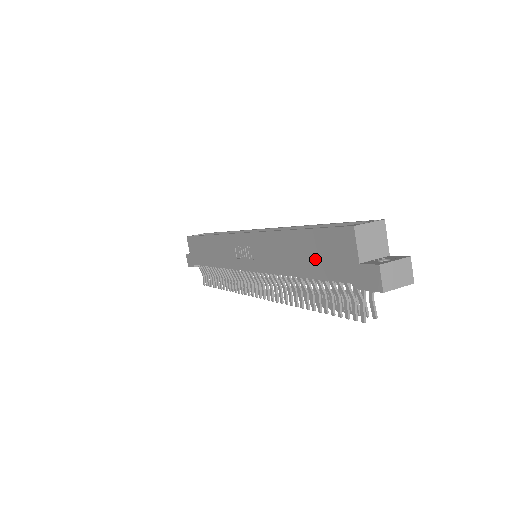
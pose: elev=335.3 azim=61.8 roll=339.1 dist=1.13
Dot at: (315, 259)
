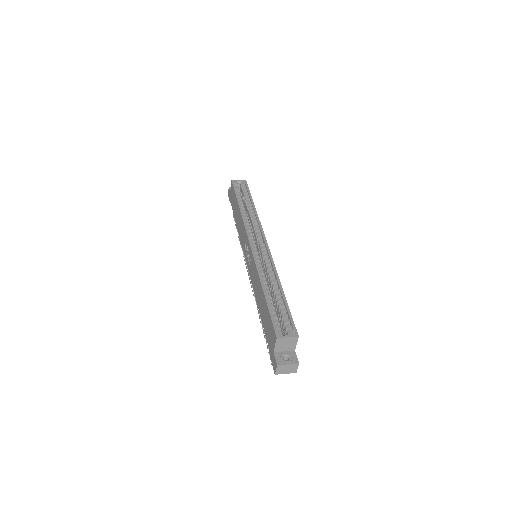
Dot at: (265, 319)
